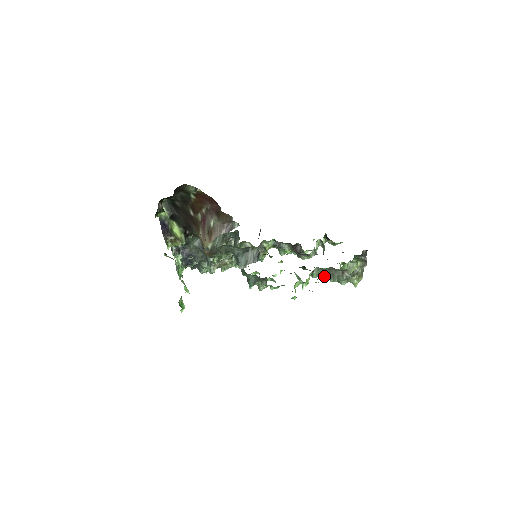
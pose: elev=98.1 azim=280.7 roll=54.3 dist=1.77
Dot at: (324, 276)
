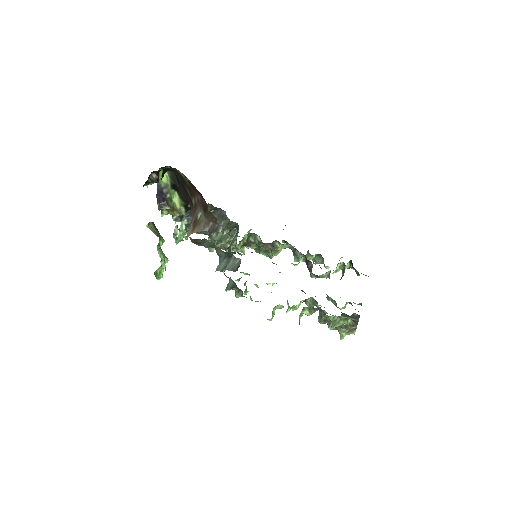
Dot at: (309, 313)
